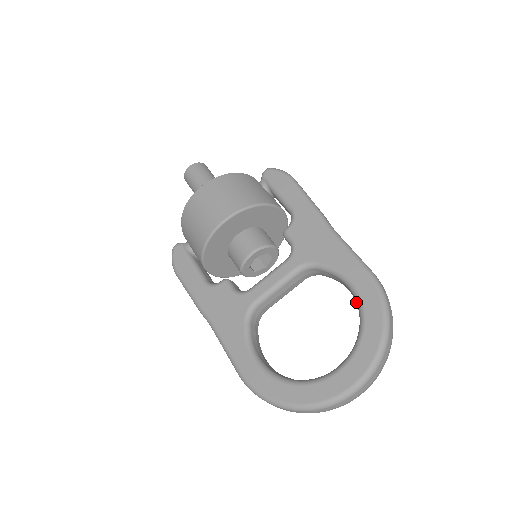
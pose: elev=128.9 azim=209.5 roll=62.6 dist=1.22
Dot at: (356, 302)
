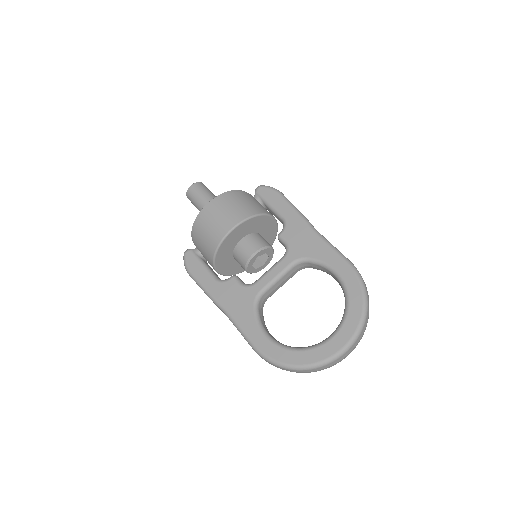
Dot at: (341, 285)
